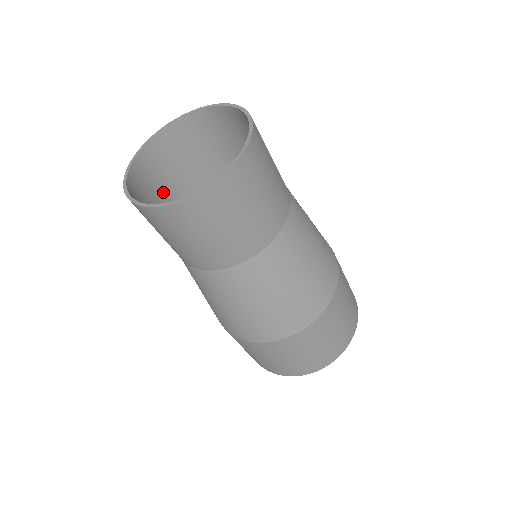
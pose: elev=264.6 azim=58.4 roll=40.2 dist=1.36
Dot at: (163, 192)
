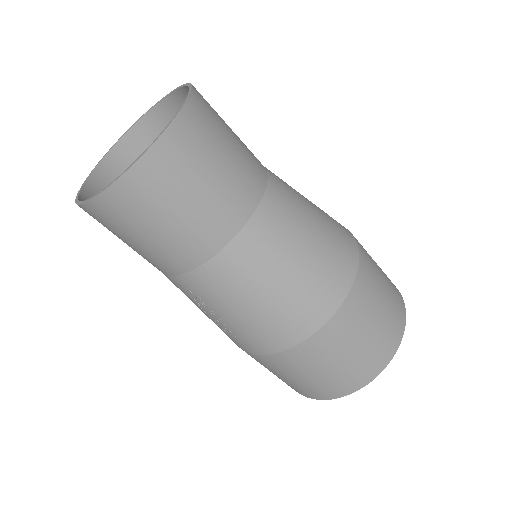
Dot at: occluded
